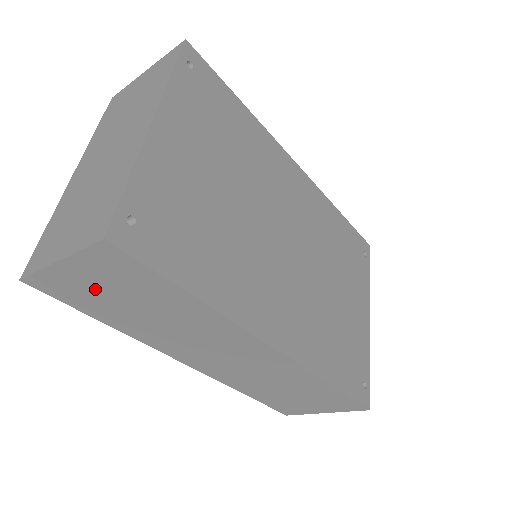
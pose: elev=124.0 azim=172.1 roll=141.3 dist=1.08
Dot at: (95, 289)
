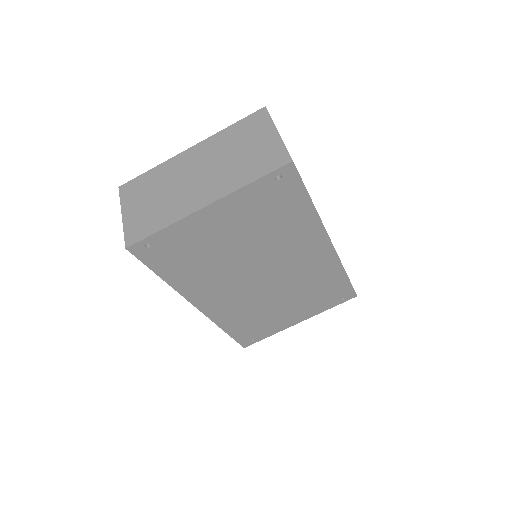
Dot at: occluded
